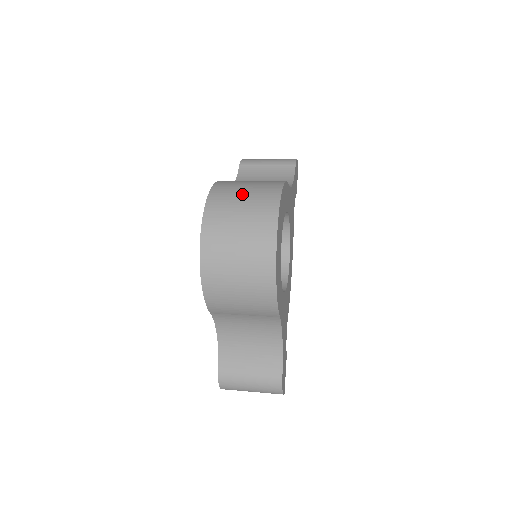
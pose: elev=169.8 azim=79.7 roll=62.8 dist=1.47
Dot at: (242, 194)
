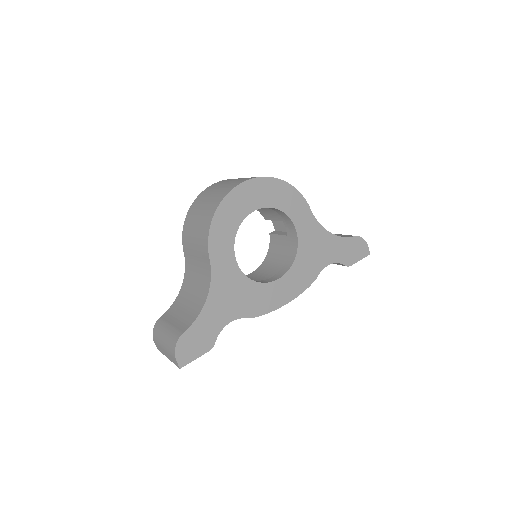
Dot at: occluded
